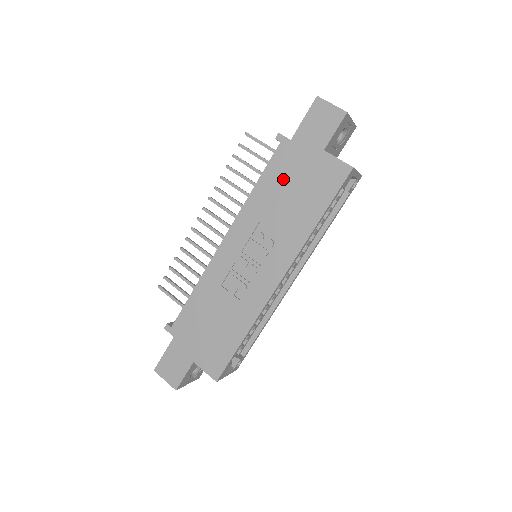
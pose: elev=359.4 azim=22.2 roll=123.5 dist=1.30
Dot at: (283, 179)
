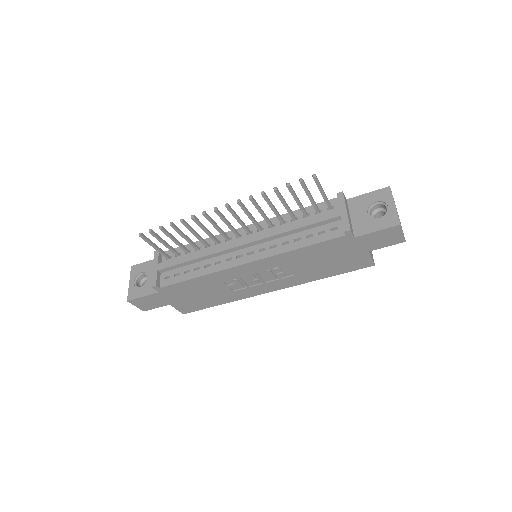
Dot at: (325, 253)
